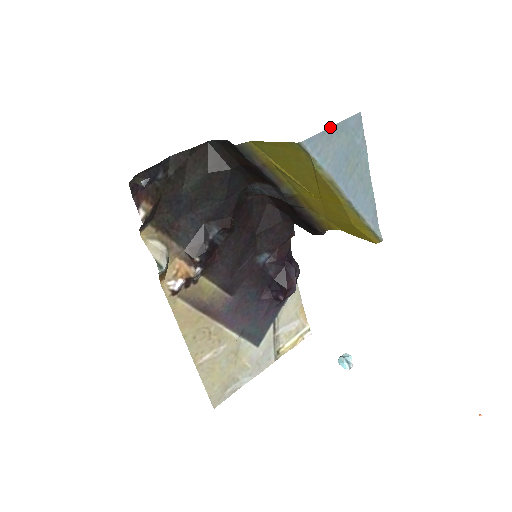
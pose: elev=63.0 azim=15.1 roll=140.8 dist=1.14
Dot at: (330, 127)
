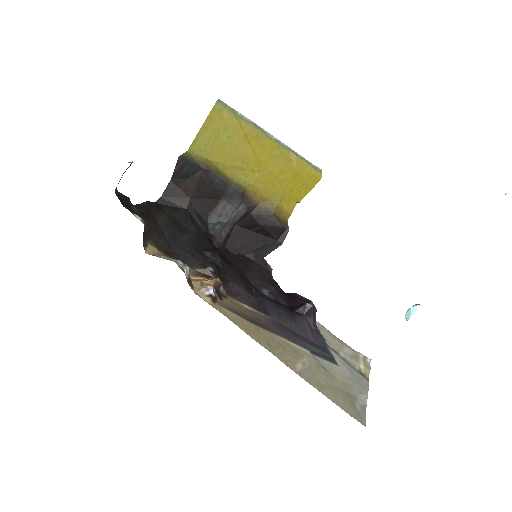
Dot at: occluded
